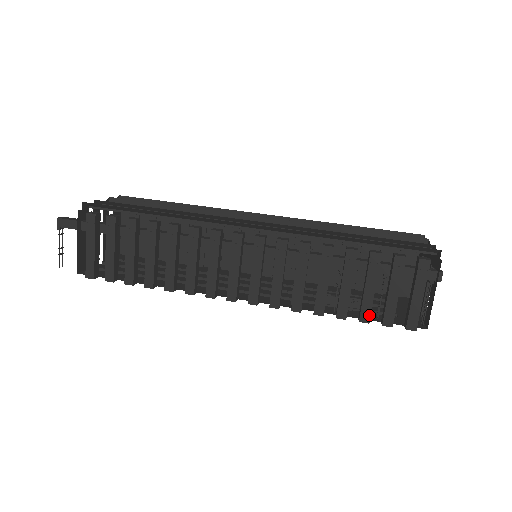
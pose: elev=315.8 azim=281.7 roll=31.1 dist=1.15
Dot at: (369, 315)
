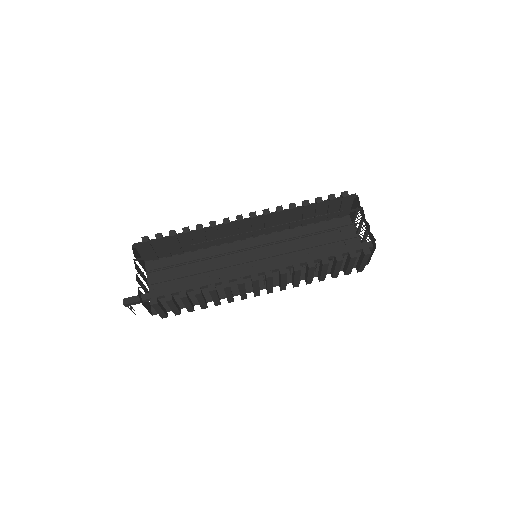
Dot at: (337, 275)
